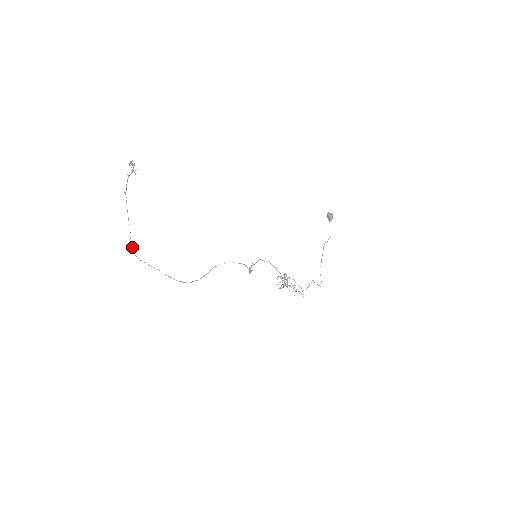
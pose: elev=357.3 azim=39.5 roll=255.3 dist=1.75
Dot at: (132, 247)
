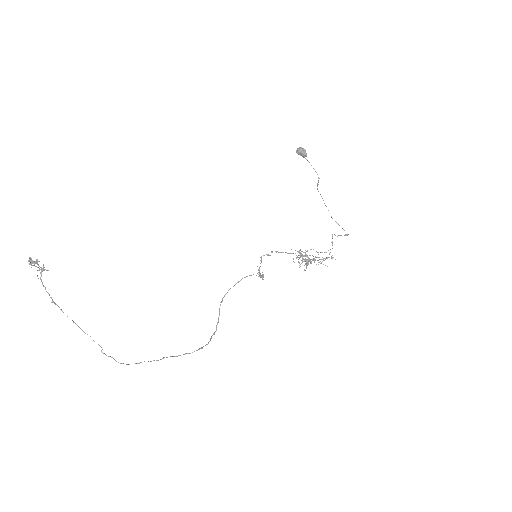
Dot at: occluded
